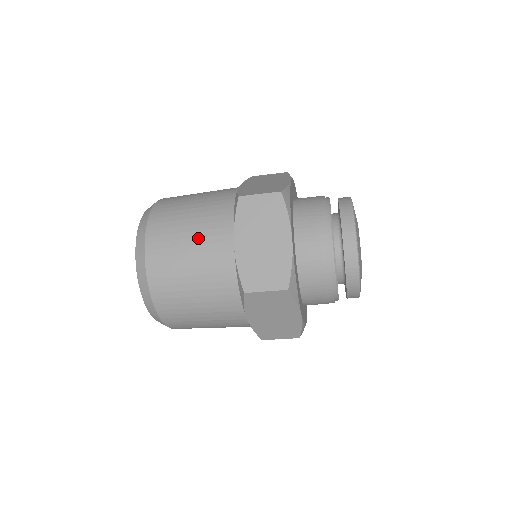
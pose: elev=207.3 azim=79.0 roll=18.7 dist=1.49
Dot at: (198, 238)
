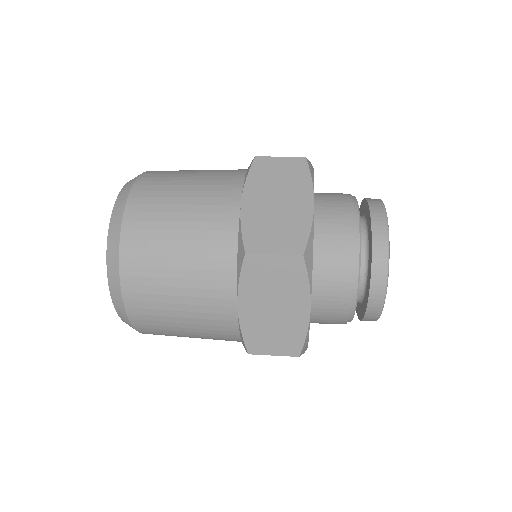
Dot at: occluded
